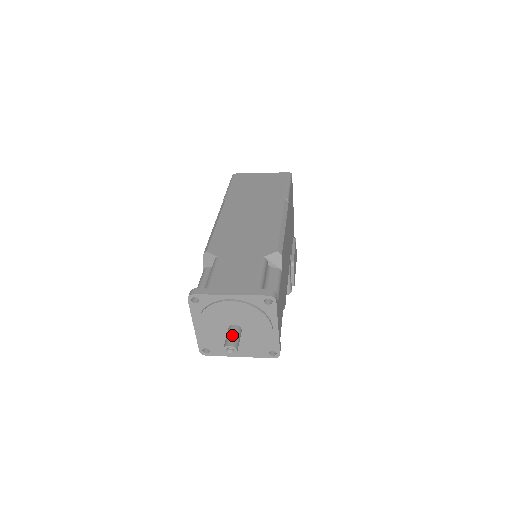
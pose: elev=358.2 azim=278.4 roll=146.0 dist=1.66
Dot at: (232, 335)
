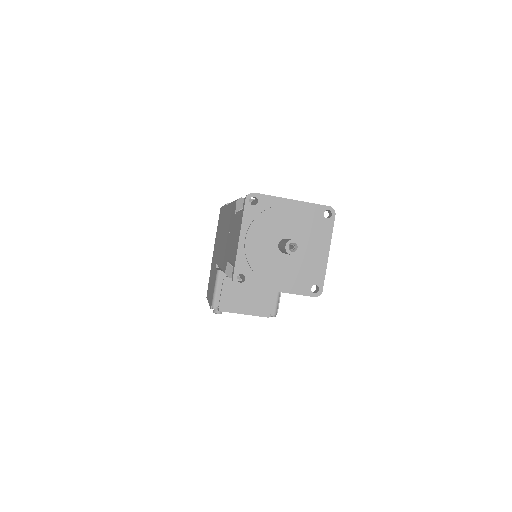
Dot at: occluded
